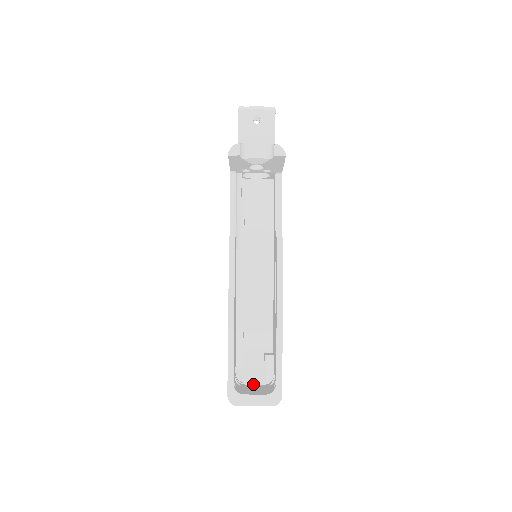
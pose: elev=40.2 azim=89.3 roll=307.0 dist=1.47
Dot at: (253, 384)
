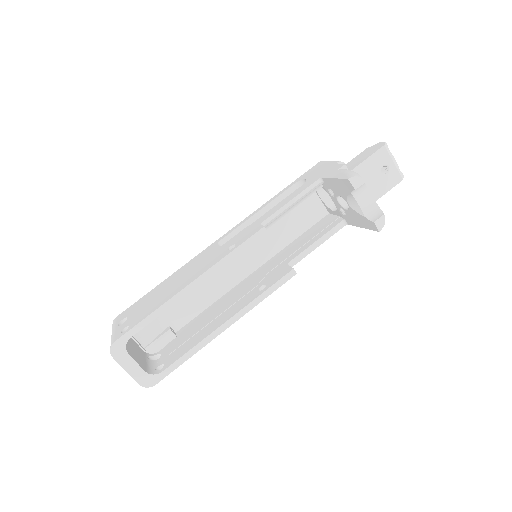
Dot at: (135, 341)
